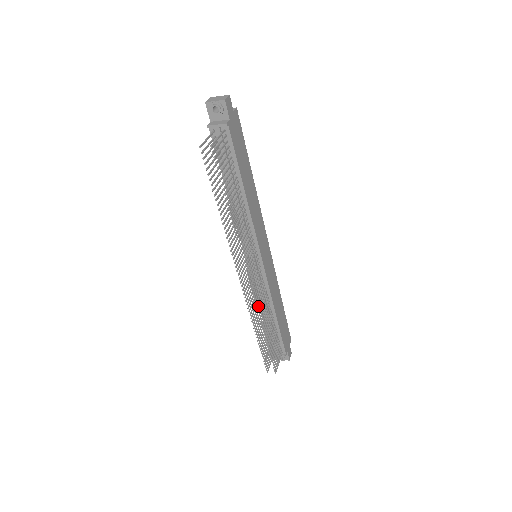
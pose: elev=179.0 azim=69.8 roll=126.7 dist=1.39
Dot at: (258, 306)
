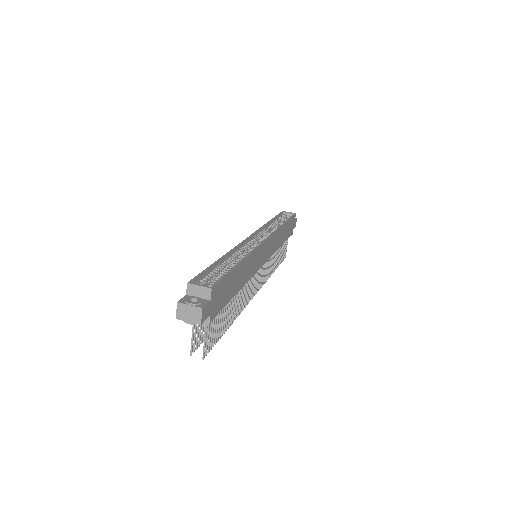
Dot at: (265, 280)
